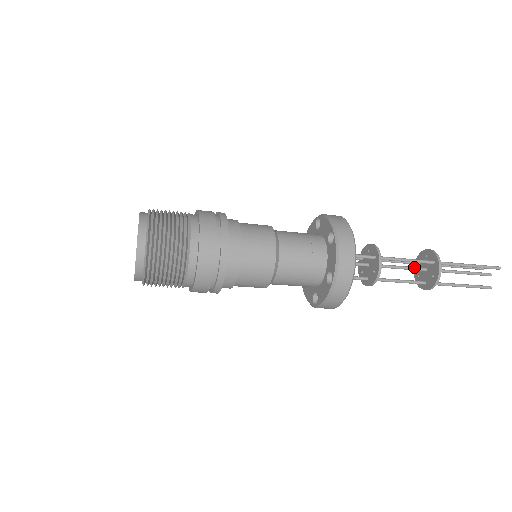
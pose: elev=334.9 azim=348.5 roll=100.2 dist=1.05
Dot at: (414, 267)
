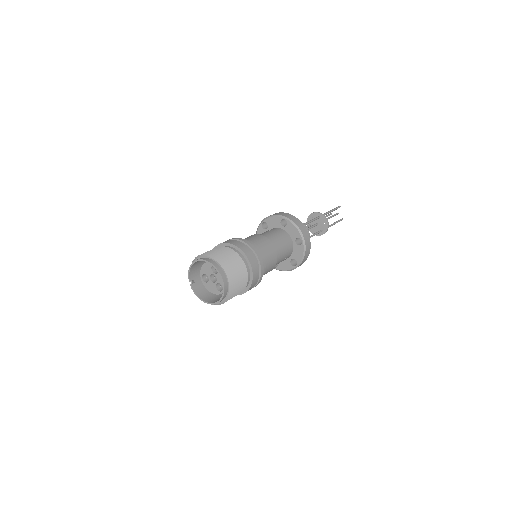
Dot at: (313, 225)
